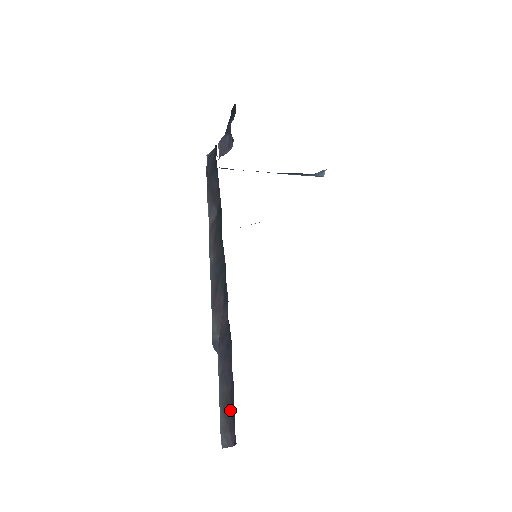
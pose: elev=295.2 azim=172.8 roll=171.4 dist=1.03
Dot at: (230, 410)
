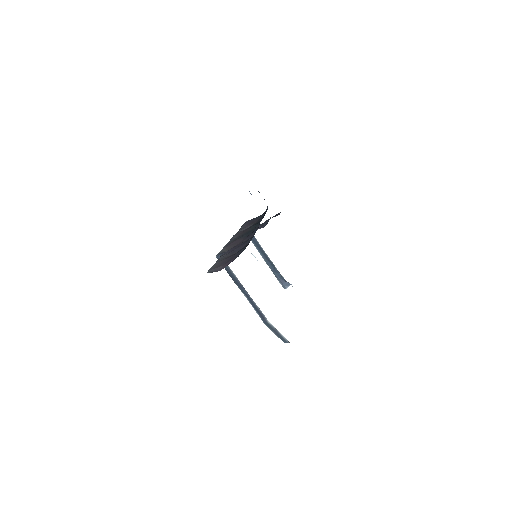
Dot at: (233, 255)
